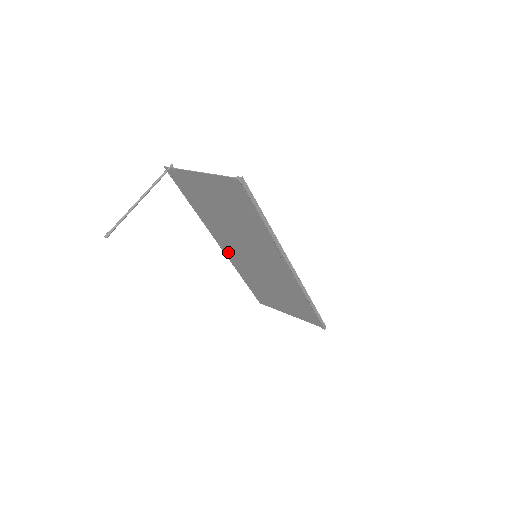
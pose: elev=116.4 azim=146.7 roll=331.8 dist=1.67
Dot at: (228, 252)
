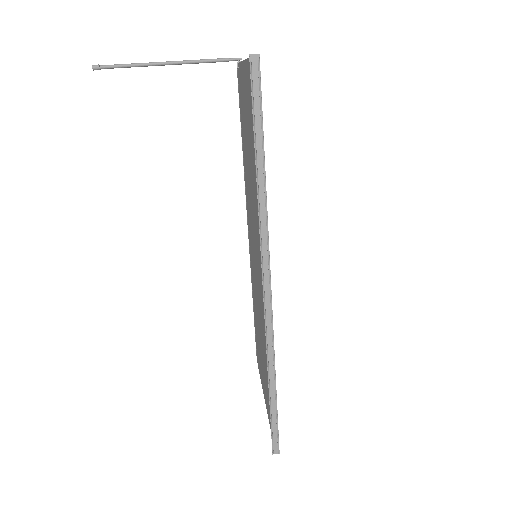
Dot at: (250, 246)
